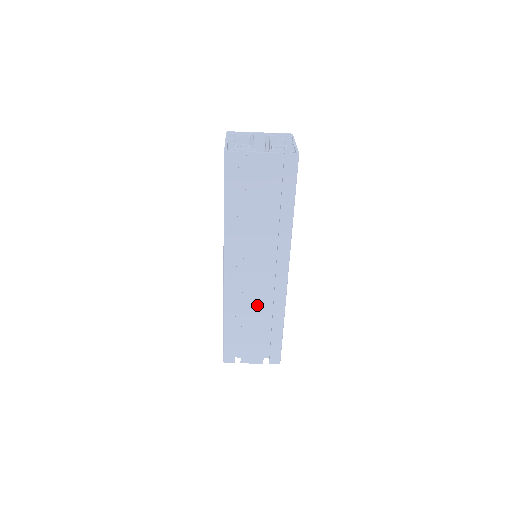
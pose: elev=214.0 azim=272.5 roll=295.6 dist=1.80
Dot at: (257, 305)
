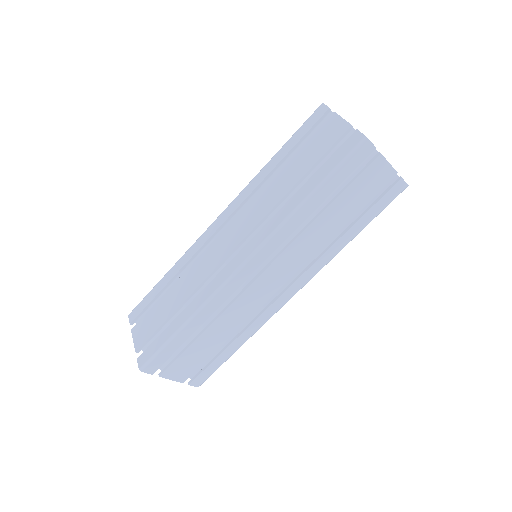
Dot at: (238, 316)
